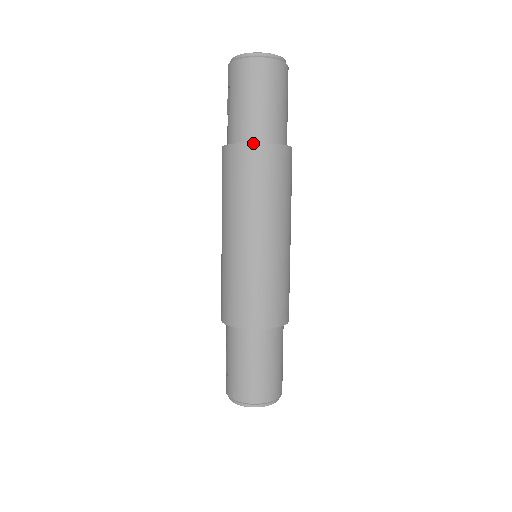
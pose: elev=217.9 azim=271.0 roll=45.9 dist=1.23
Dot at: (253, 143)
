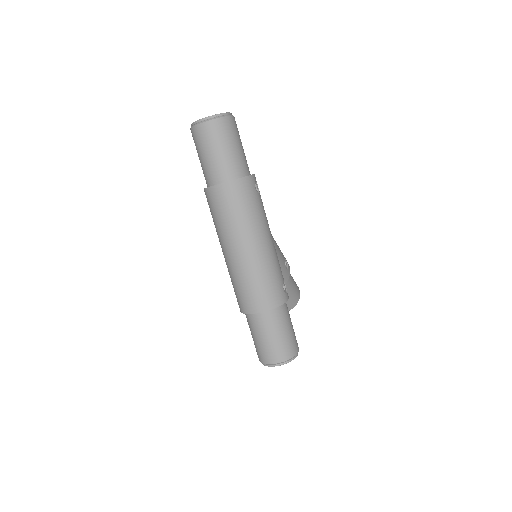
Dot at: (218, 184)
